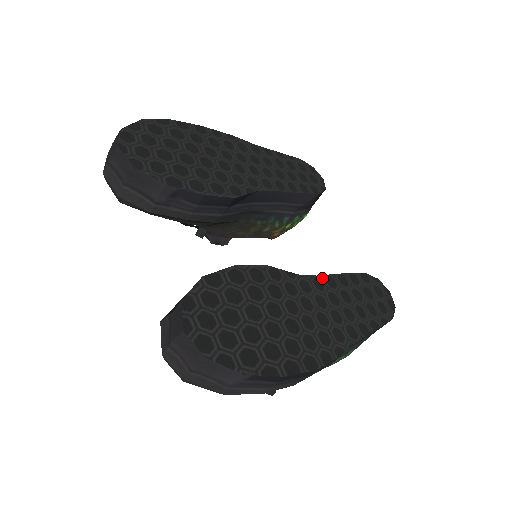
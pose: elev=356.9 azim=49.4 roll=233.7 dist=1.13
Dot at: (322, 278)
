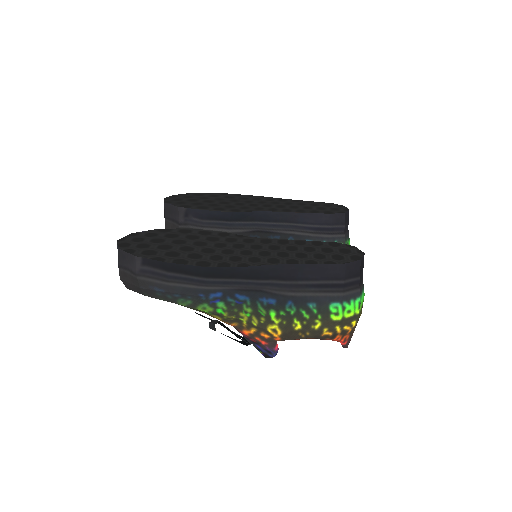
Dot at: (274, 240)
